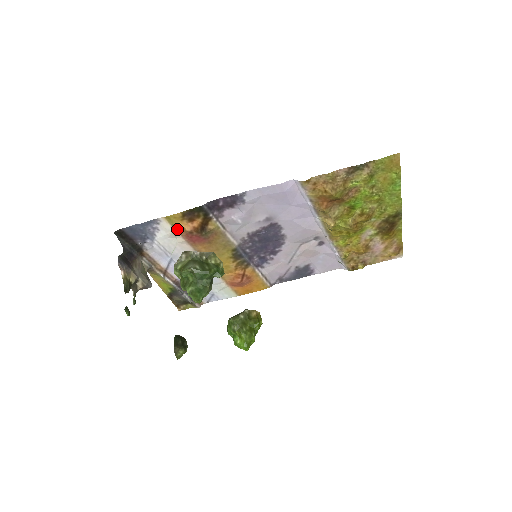
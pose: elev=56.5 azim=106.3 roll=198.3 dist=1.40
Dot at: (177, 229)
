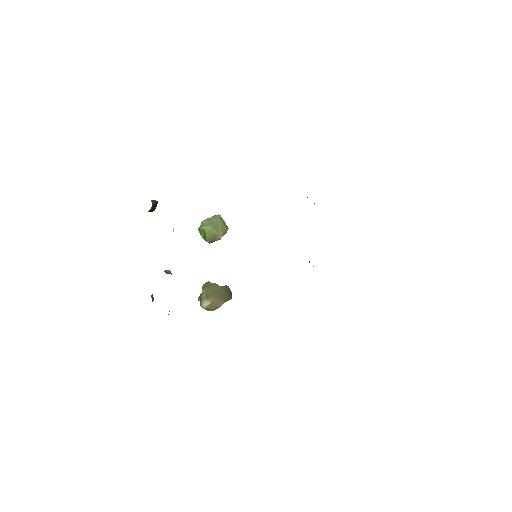
Dot at: occluded
